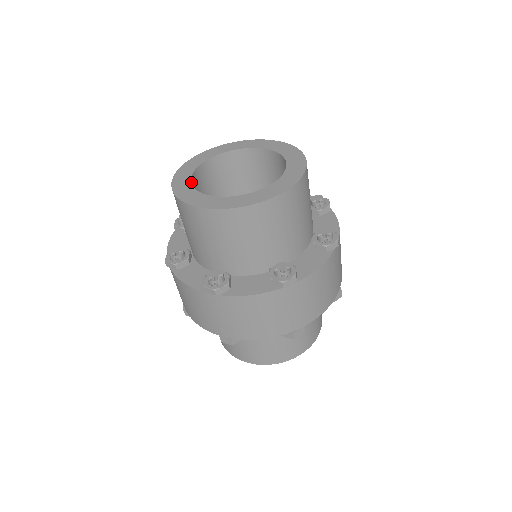
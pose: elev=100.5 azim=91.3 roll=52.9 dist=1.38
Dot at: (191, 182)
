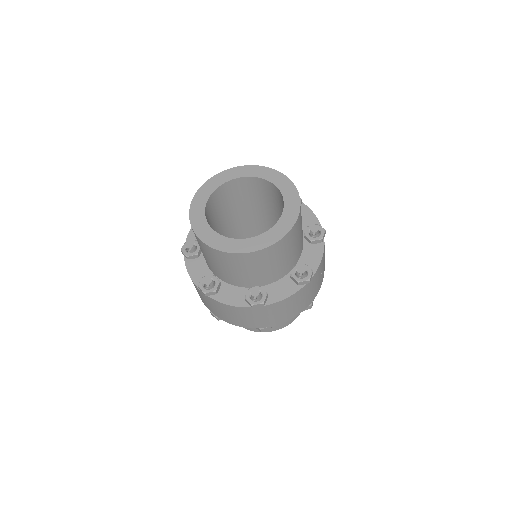
Dot at: (206, 205)
